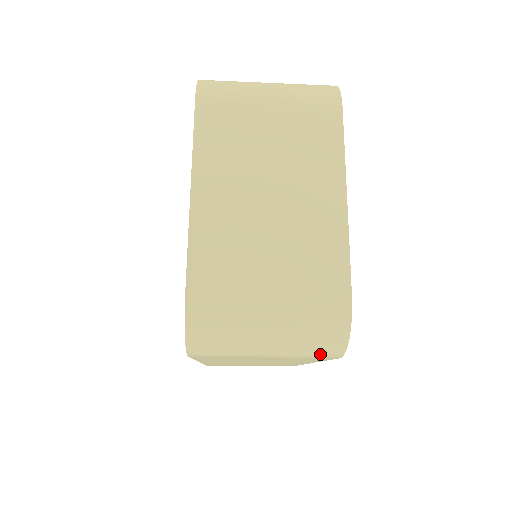
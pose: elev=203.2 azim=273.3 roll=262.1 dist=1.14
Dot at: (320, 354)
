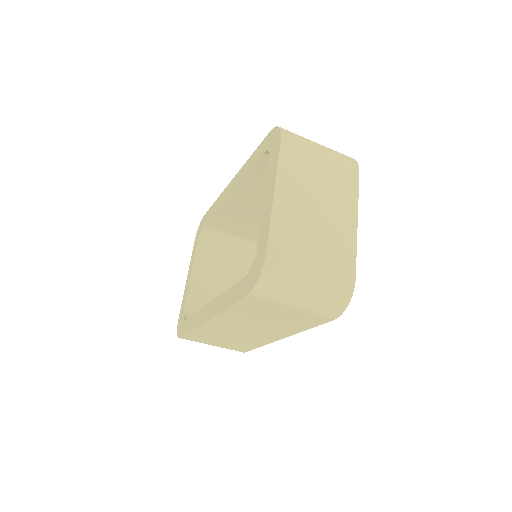
Dot at: (327, 313)
